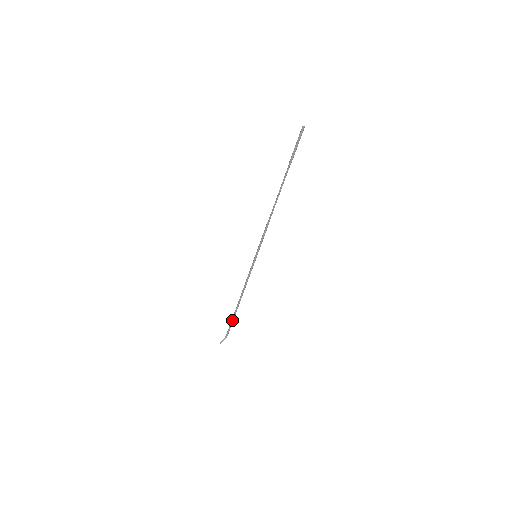
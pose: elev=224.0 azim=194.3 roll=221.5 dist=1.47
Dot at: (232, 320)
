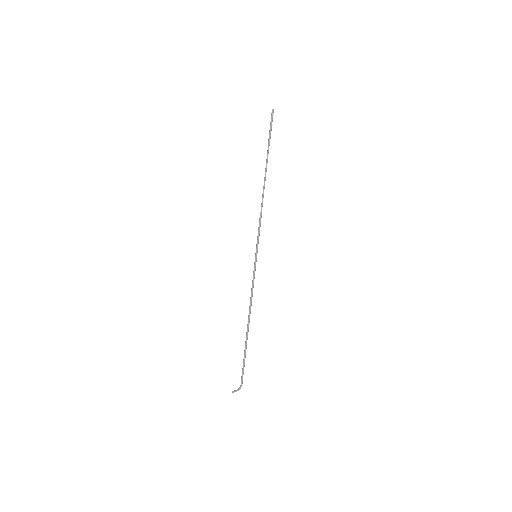
Dot at: (244, 356)
